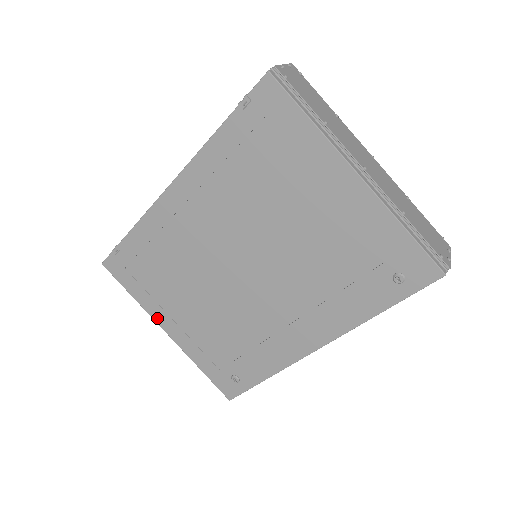
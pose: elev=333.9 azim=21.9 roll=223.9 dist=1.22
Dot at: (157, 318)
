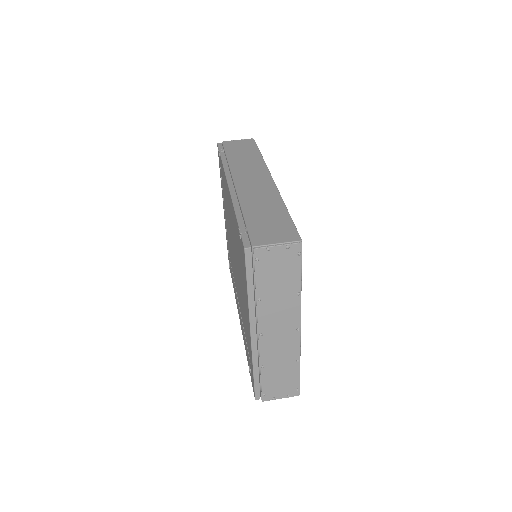
Dot at: occluded
